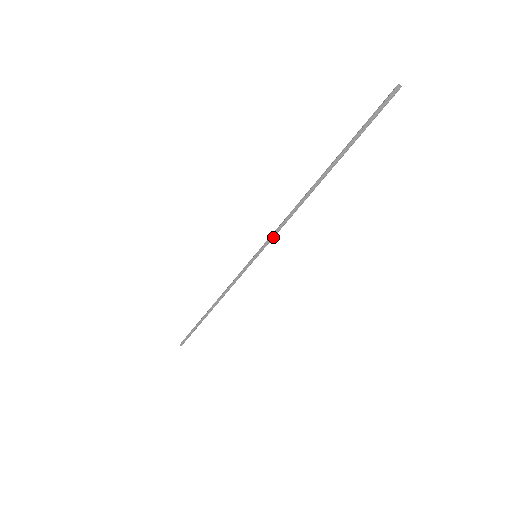
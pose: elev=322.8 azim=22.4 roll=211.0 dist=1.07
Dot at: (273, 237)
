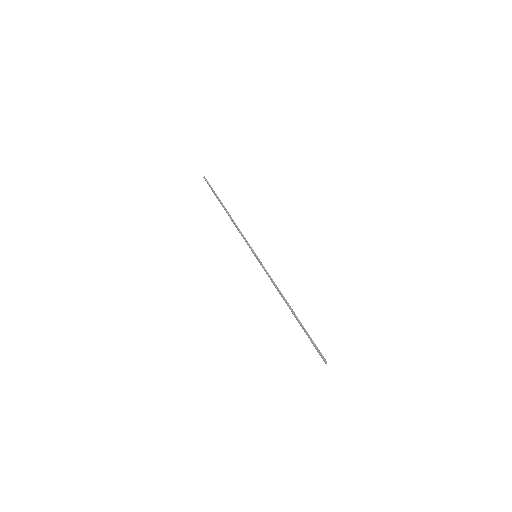
Dot at: occluded
